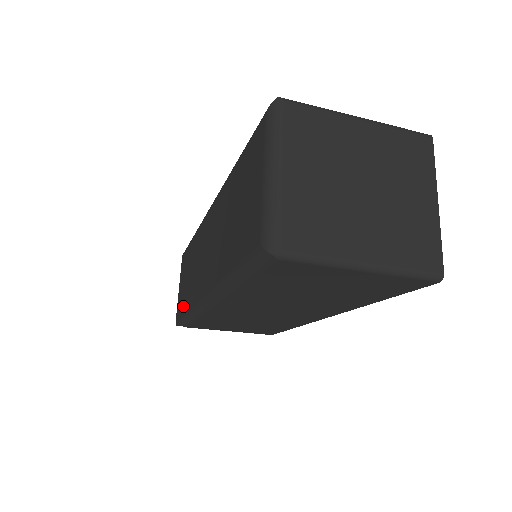
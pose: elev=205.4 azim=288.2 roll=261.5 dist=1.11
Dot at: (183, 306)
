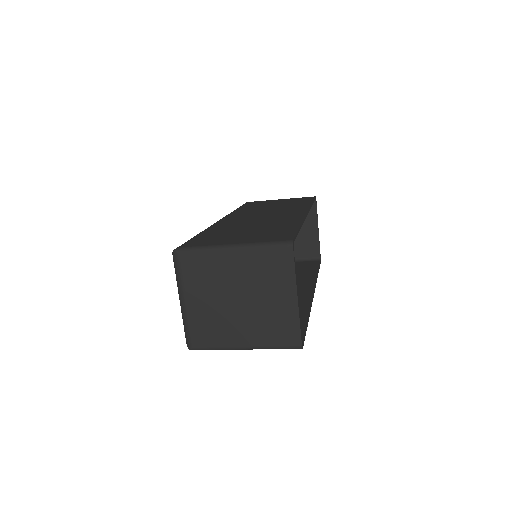
Dot at: occluded
